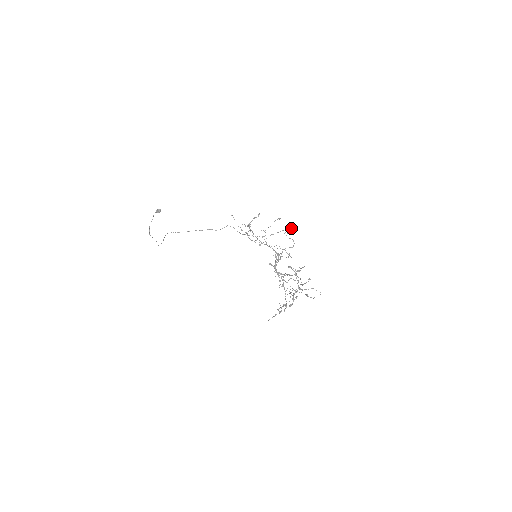
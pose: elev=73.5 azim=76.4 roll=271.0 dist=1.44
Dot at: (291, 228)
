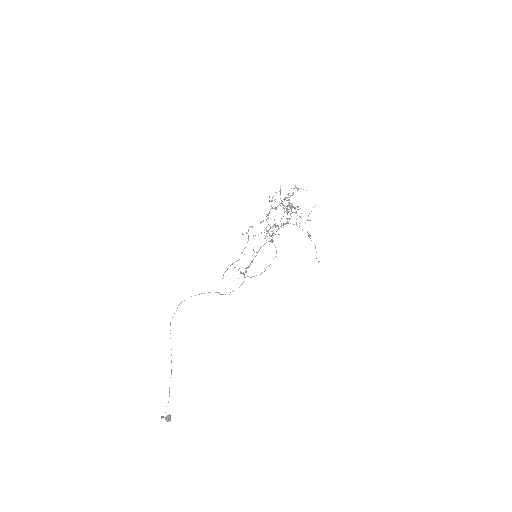
Dot at: occluded
